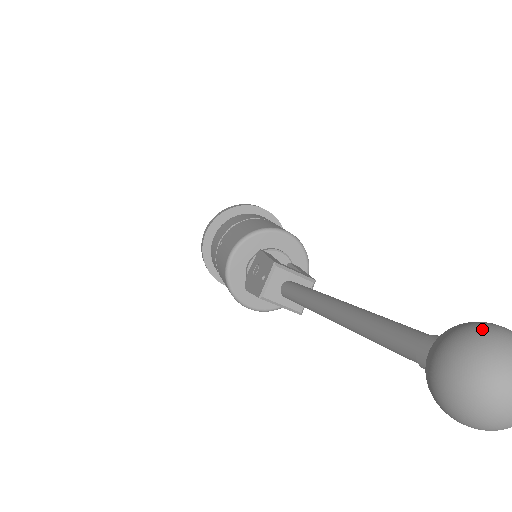
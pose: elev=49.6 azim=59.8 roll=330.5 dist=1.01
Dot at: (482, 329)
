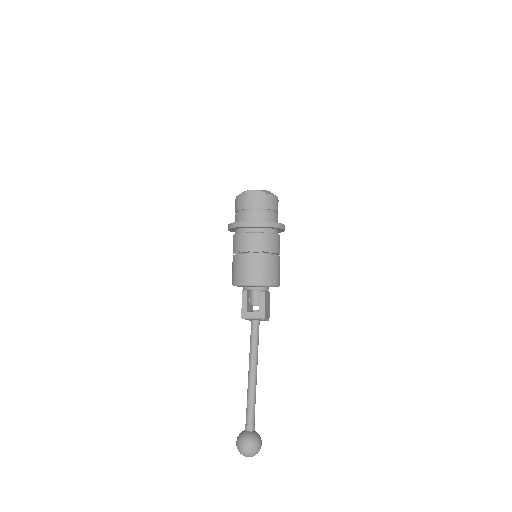
Dot at: (238, 447)
